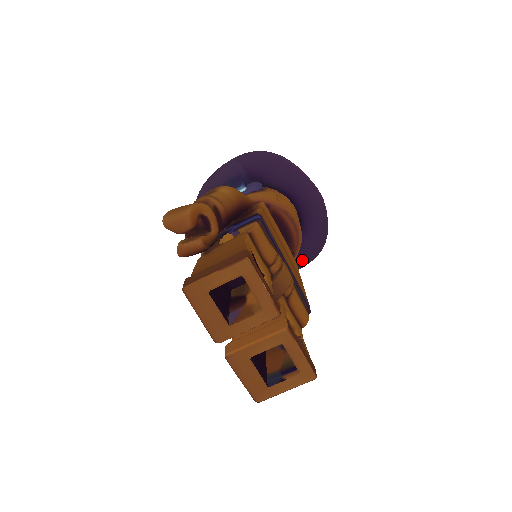
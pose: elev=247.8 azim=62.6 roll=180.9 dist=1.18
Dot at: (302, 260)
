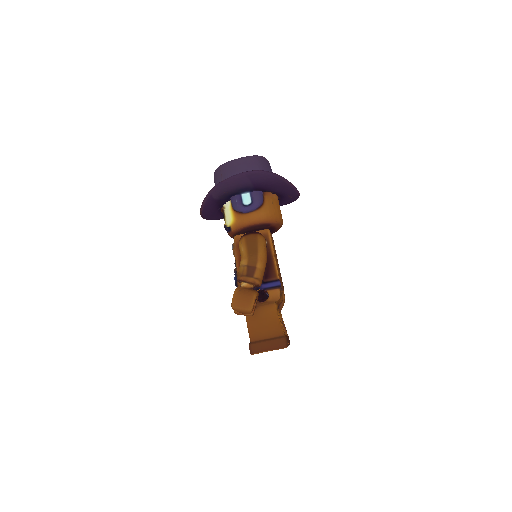
Dot at: occluded
